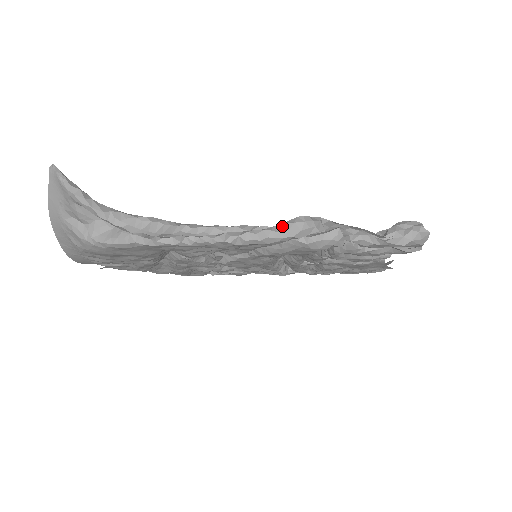
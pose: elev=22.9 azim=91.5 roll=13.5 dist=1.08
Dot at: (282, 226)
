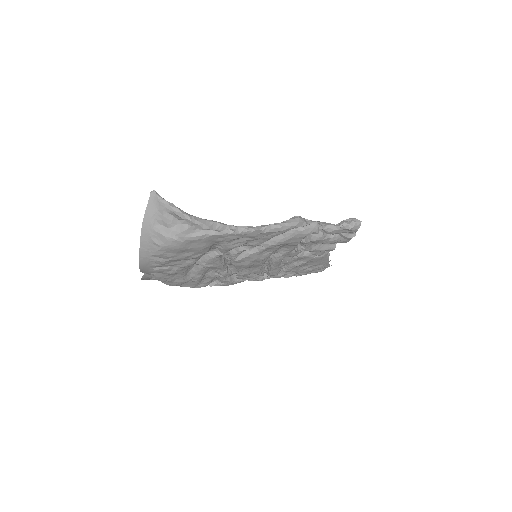
Dot at: (289, 220)
